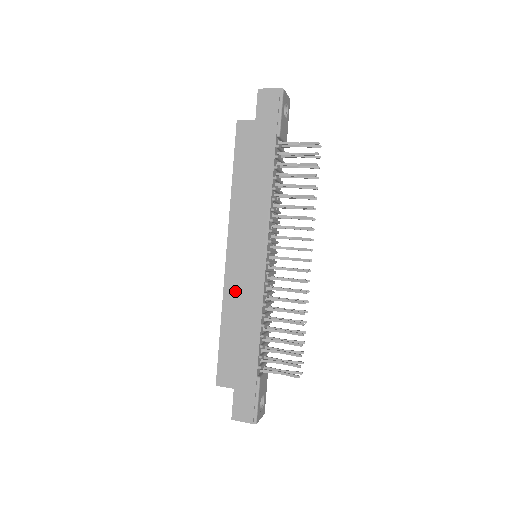
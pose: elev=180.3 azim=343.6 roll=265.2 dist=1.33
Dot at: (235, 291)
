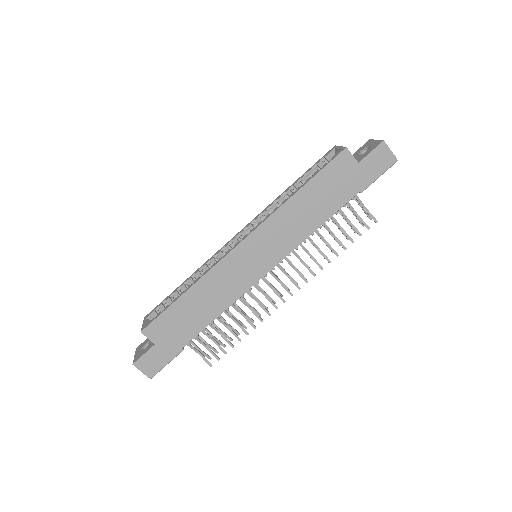
Dot at: (222, 276)
